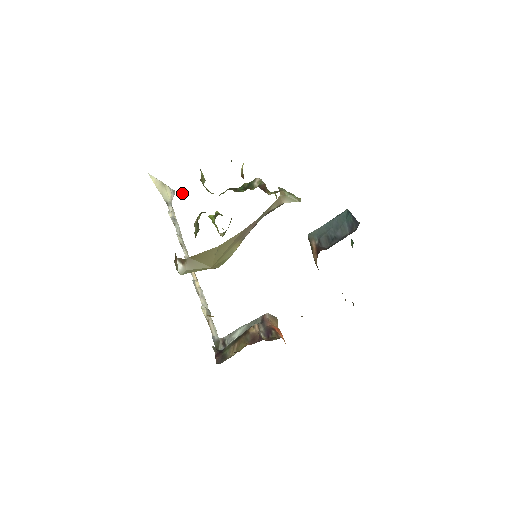
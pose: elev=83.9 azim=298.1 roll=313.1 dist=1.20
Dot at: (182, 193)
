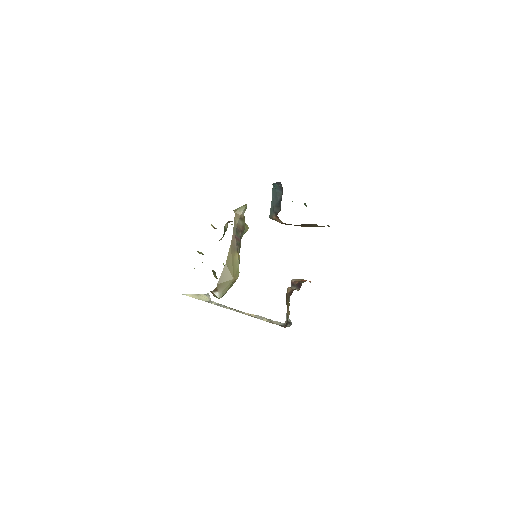
Dot at: occluded
